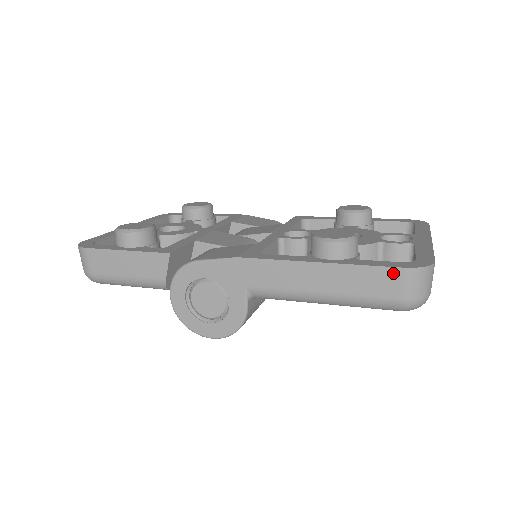
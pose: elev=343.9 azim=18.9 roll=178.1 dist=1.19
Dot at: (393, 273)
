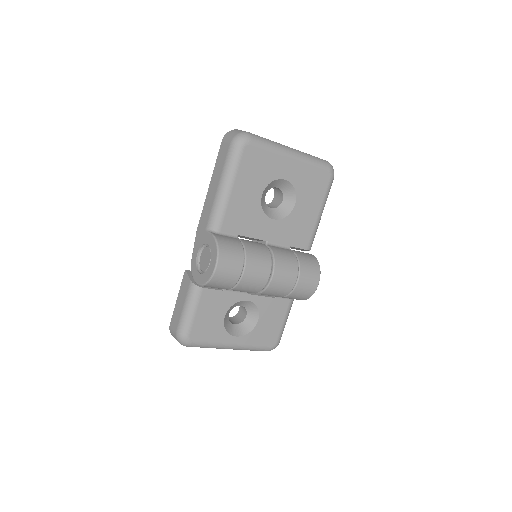
Dot at: (222, 146)
